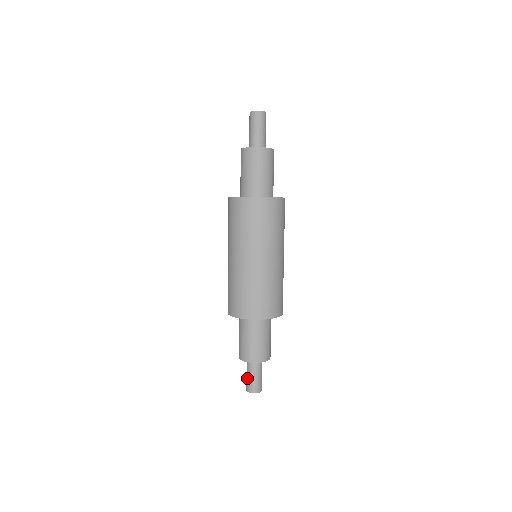
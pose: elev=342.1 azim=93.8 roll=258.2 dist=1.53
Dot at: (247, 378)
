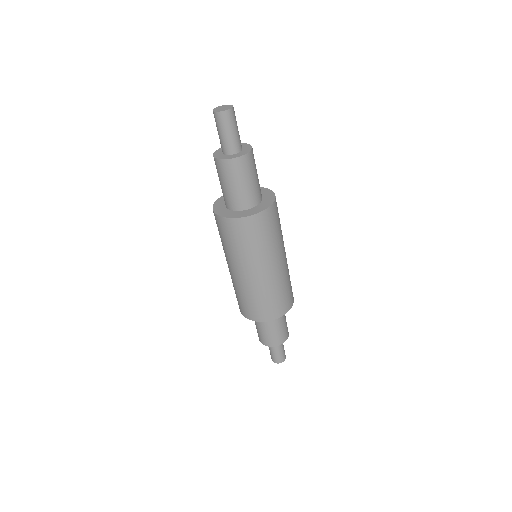
Dot at: (275, 355)
